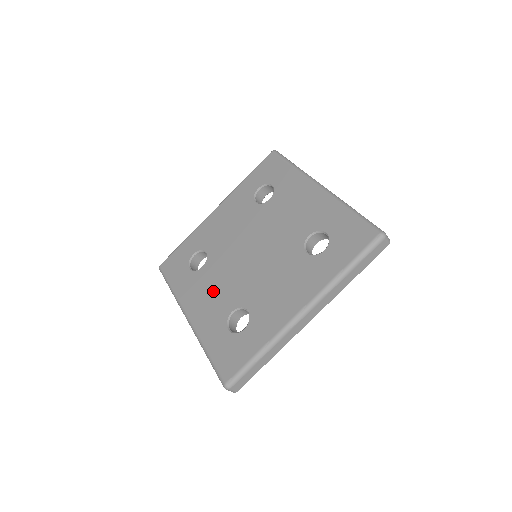
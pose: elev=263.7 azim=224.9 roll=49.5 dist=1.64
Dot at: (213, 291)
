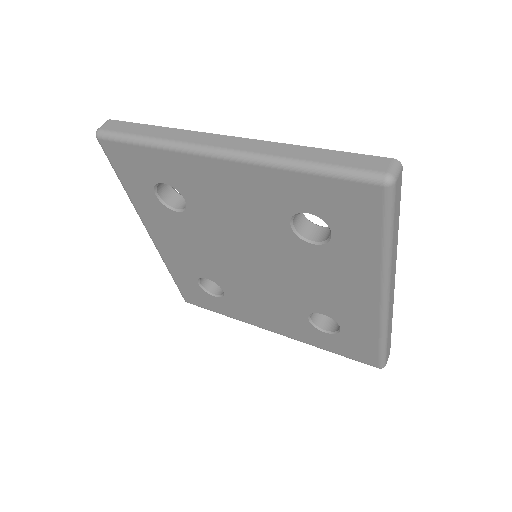
Dot at: (265, 308)
